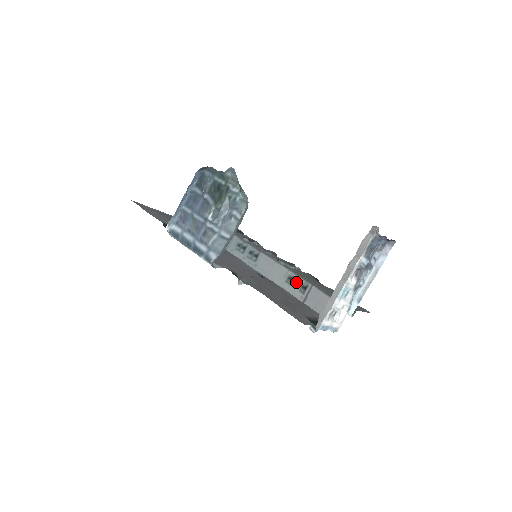
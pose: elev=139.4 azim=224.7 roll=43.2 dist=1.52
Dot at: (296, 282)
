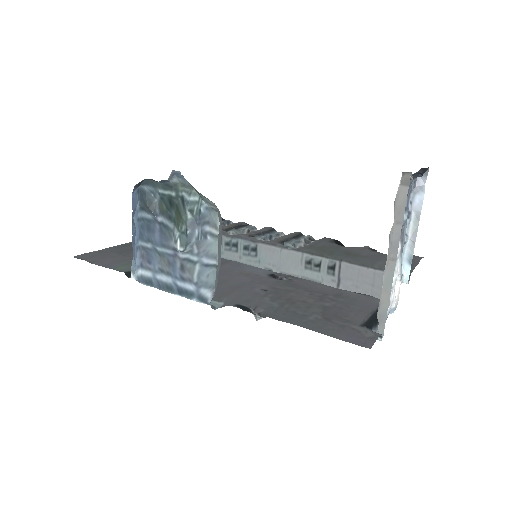
Dot at: (318, 265)
